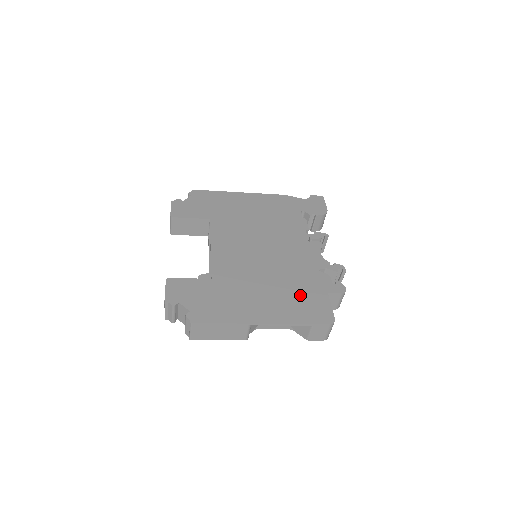
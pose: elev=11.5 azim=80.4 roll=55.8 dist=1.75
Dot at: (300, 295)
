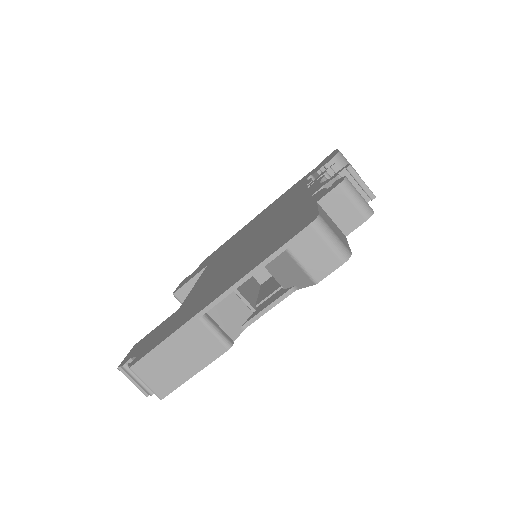
Dot at: (276, 236)
